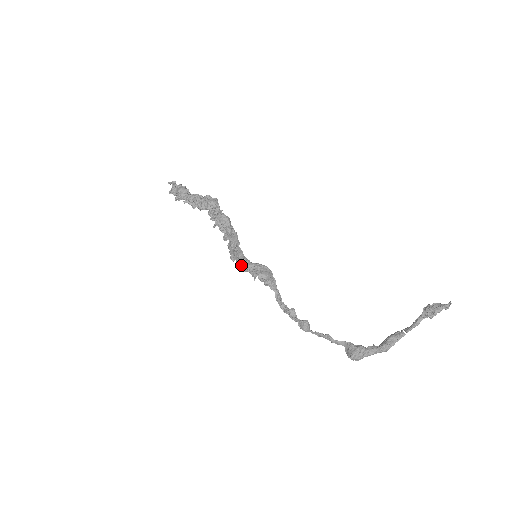
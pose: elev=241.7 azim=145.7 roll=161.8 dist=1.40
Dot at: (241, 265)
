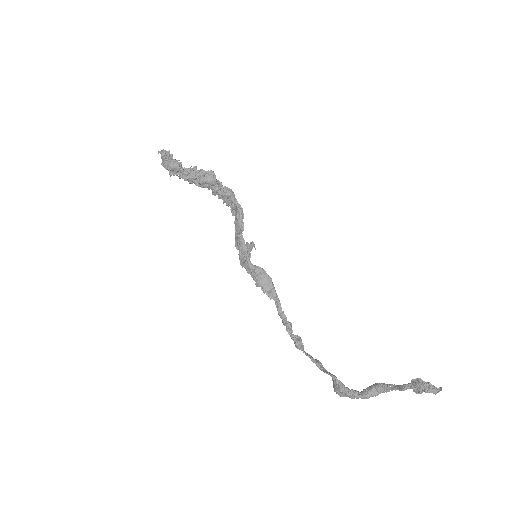
Dot at: (242, 262)
